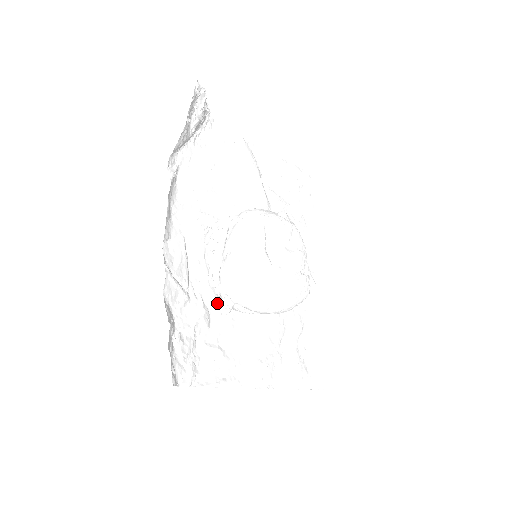
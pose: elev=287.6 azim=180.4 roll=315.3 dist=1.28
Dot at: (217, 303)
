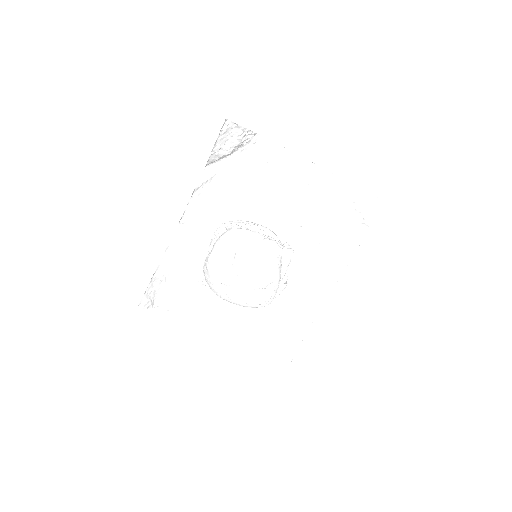
Dot at: occluded
